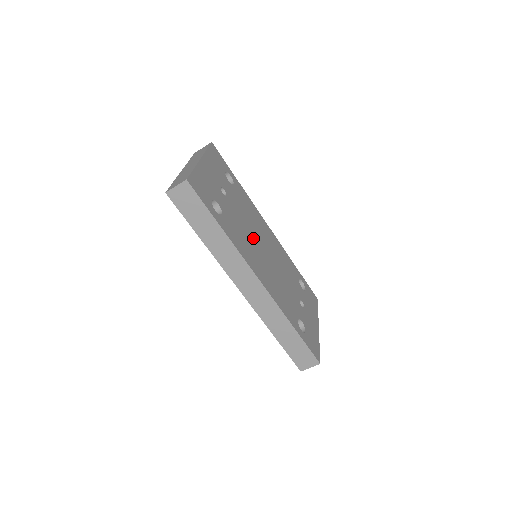
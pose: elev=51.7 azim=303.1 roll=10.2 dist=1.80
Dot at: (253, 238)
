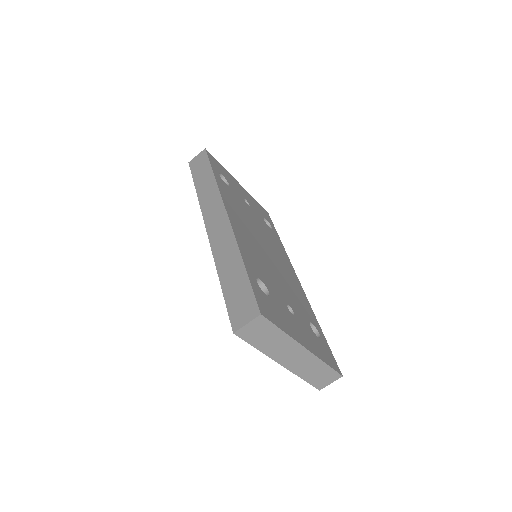
Dot at: (256, 230)
